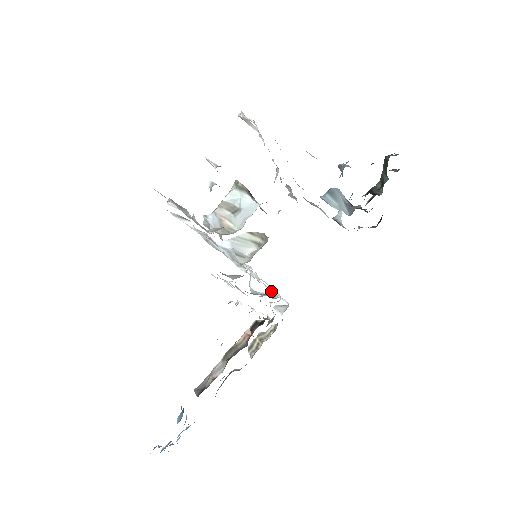
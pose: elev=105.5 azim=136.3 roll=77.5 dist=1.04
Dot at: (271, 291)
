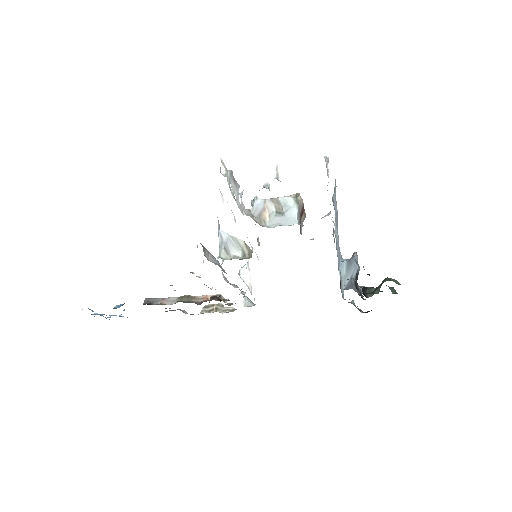
Dot at: (250, 286)
